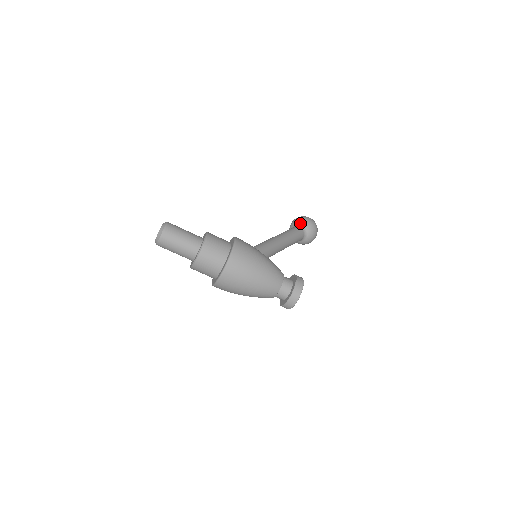
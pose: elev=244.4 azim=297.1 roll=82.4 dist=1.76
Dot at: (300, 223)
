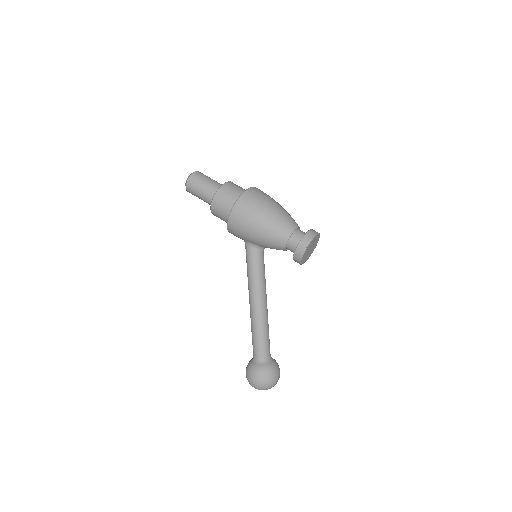
Dot at: occluded
